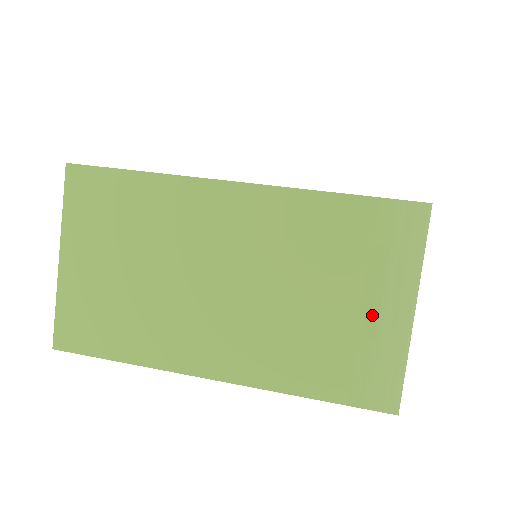
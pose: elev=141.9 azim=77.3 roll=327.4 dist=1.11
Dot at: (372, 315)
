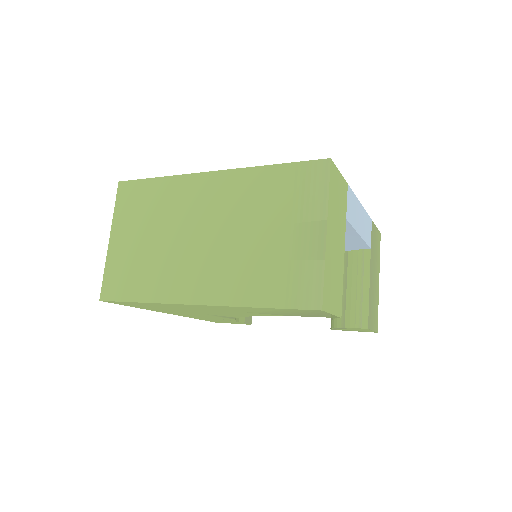
Dot at: (298, 239)
